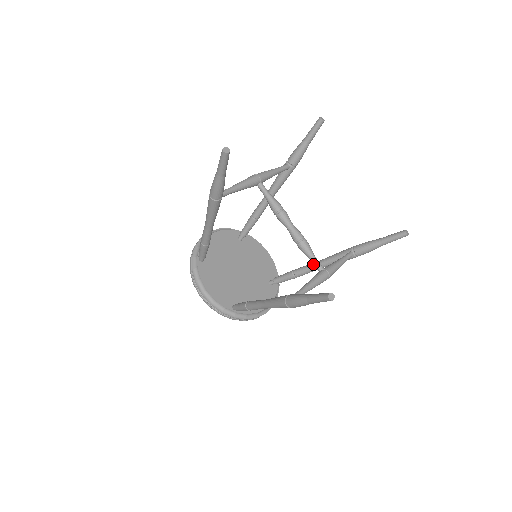
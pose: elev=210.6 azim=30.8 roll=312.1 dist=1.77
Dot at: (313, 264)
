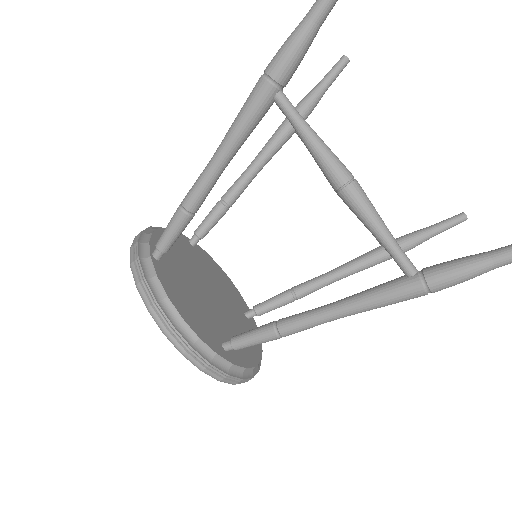
Dot at: occluded
